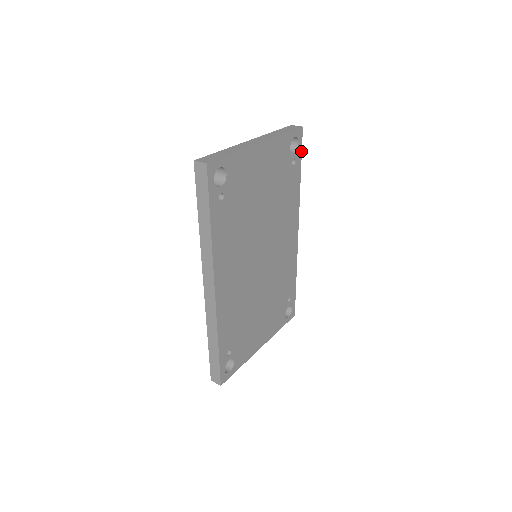
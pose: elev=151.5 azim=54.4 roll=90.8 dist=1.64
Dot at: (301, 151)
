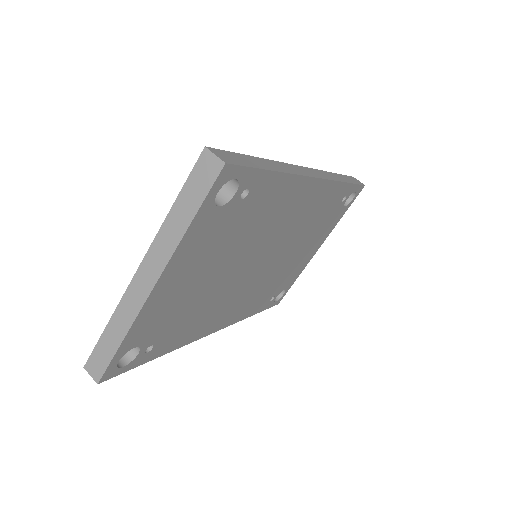
Dot at: (251, 168)
